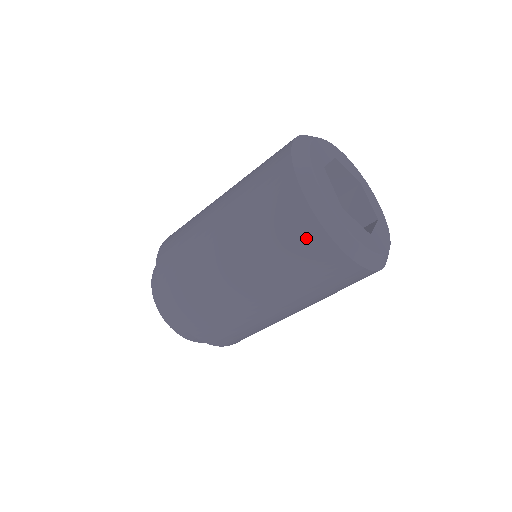
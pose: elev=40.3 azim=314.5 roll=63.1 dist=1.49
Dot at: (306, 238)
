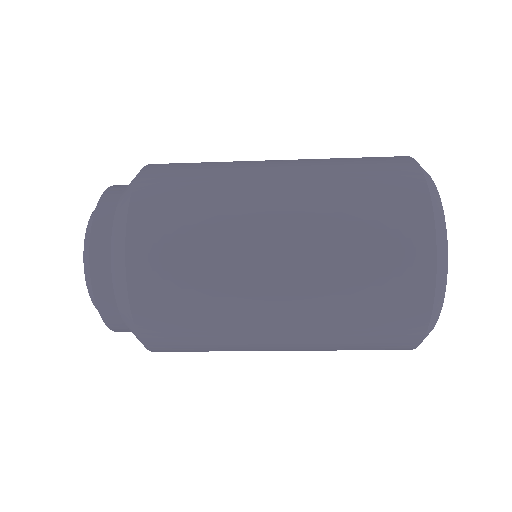
Dot at: (405, 221)
